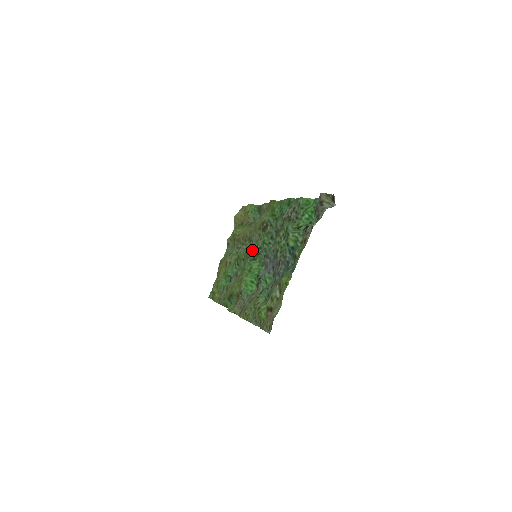
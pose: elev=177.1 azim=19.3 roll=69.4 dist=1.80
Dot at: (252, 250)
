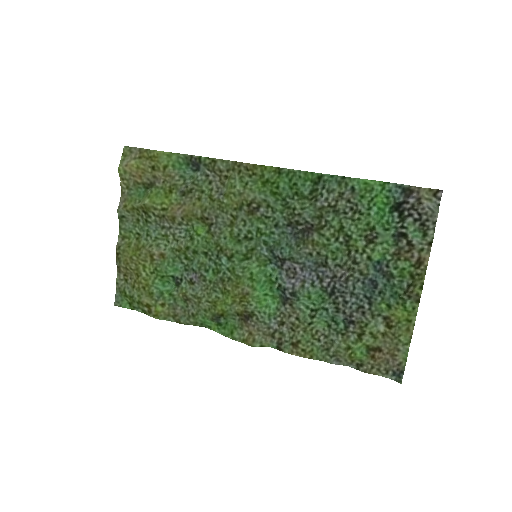
Dot at: (232, 243)
